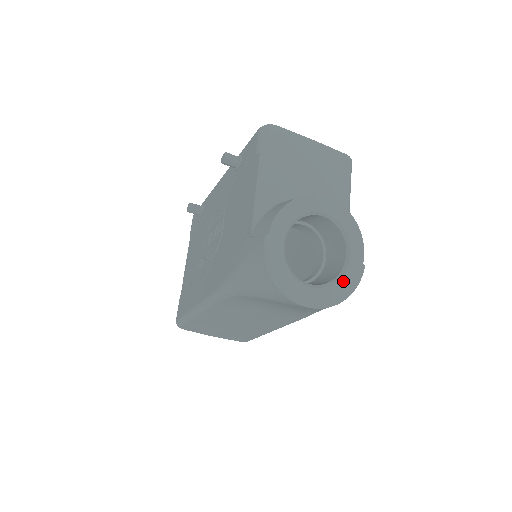
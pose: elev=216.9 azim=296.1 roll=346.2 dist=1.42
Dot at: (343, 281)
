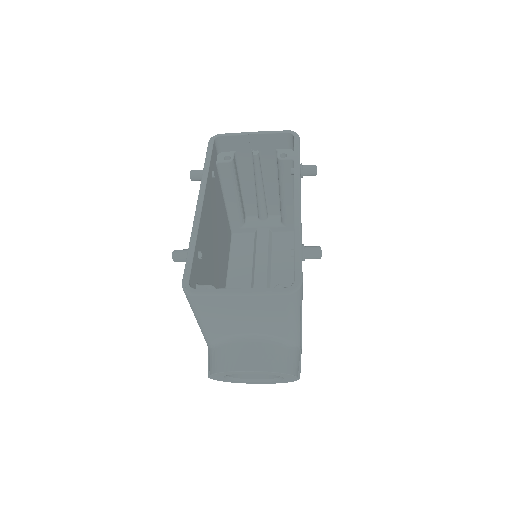
Dot at: (283, 381)
